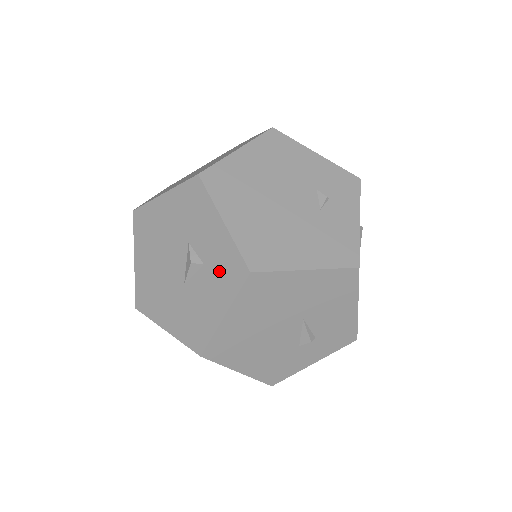
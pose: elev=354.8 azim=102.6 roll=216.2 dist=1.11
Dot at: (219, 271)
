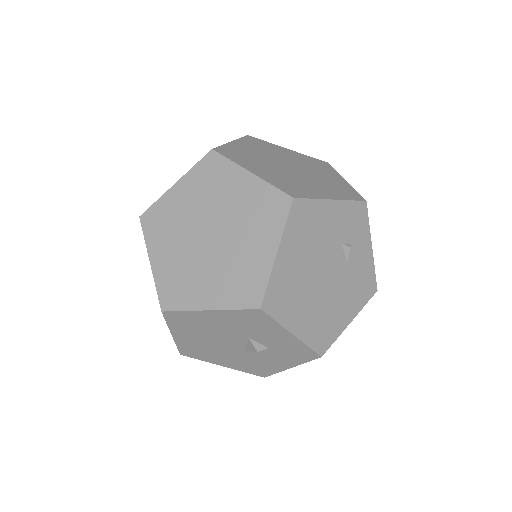
Dot at: (287, 353)
